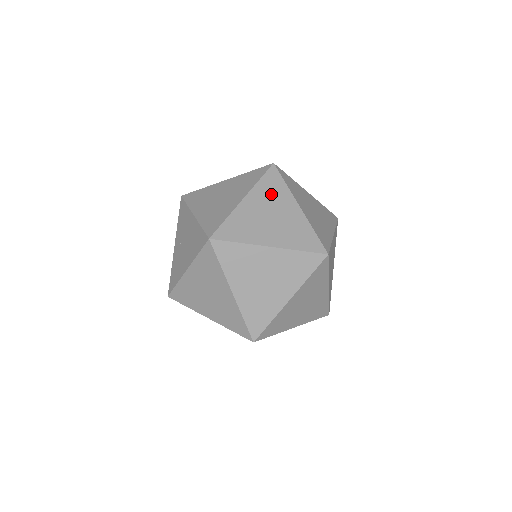
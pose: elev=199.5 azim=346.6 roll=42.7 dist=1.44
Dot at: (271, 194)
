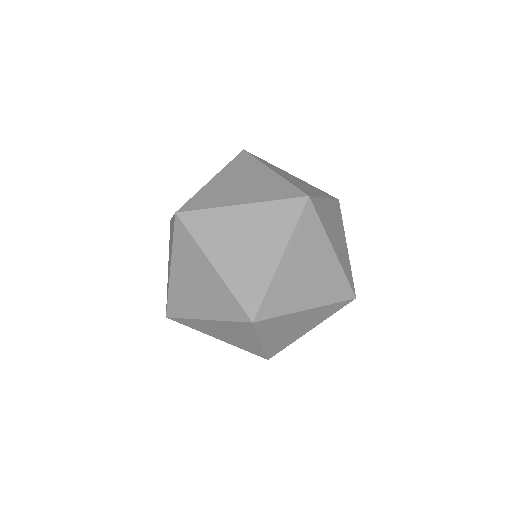
Dot at: (308, 243)
